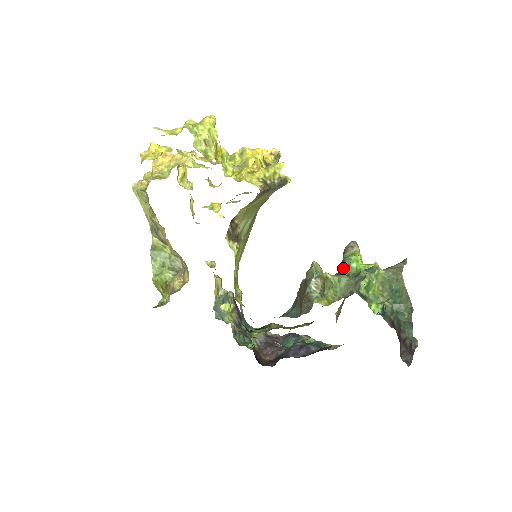
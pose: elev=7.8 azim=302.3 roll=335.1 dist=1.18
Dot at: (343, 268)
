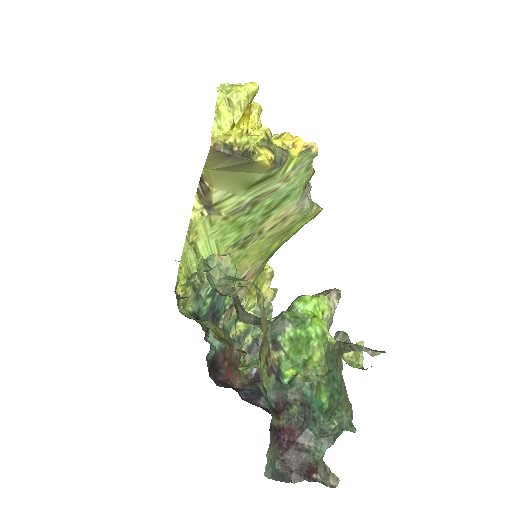
Dot at: (291, 303)
